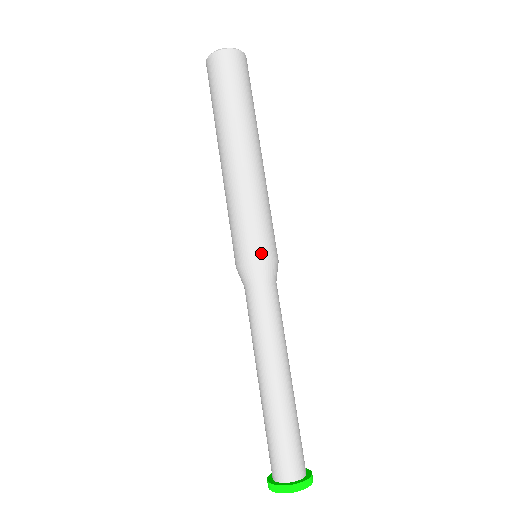
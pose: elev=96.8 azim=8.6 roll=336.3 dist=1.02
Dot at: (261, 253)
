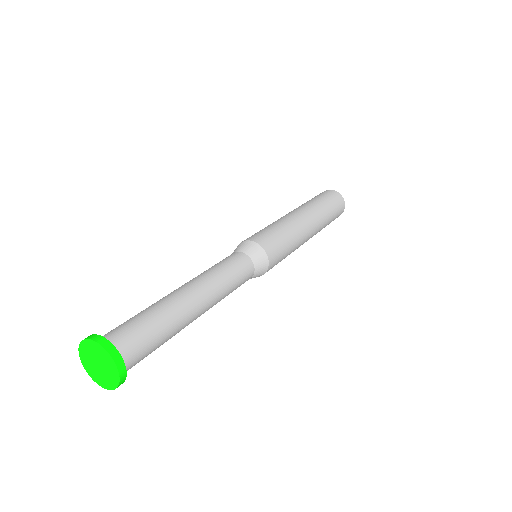
Dot at: (268, 247)
